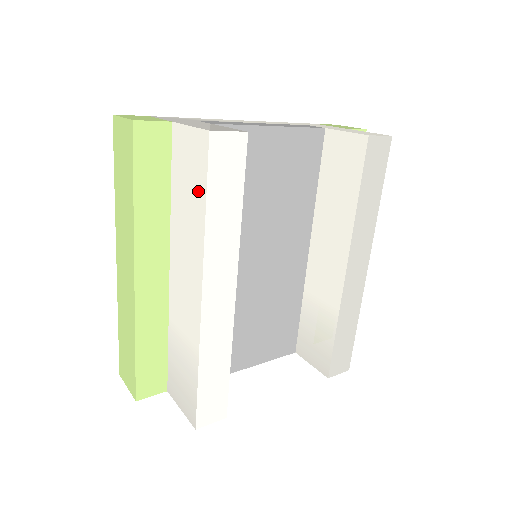
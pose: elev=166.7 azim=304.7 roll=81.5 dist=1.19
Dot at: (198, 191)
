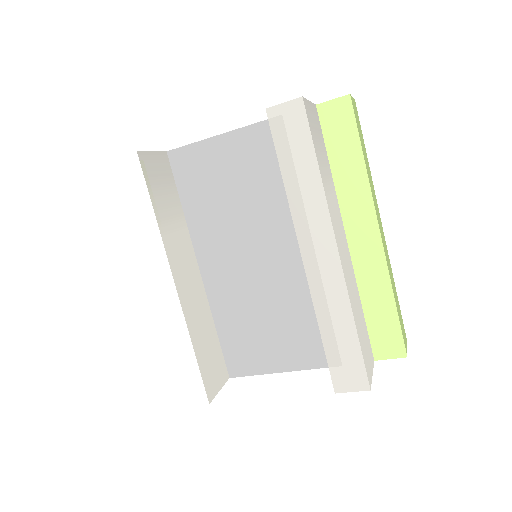
Dot at: occluded
